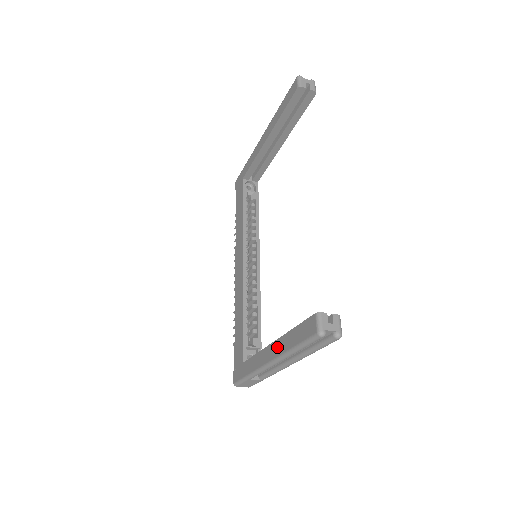
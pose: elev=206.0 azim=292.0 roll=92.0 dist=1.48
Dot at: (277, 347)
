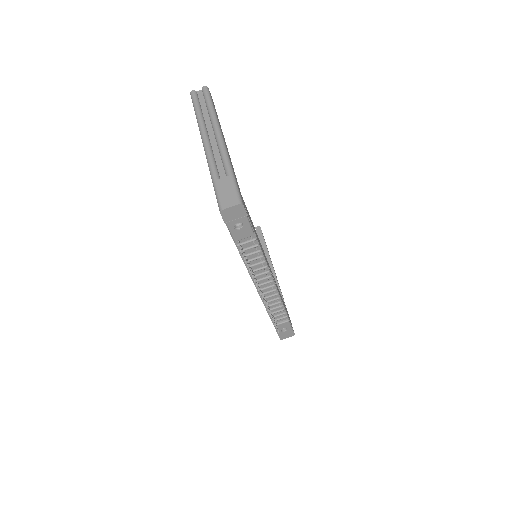
Dot at: occluded
